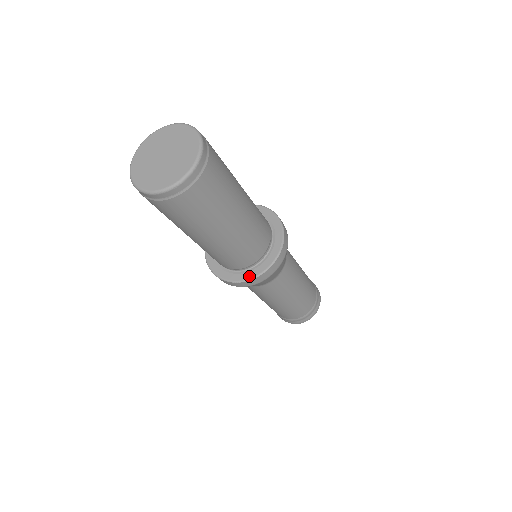
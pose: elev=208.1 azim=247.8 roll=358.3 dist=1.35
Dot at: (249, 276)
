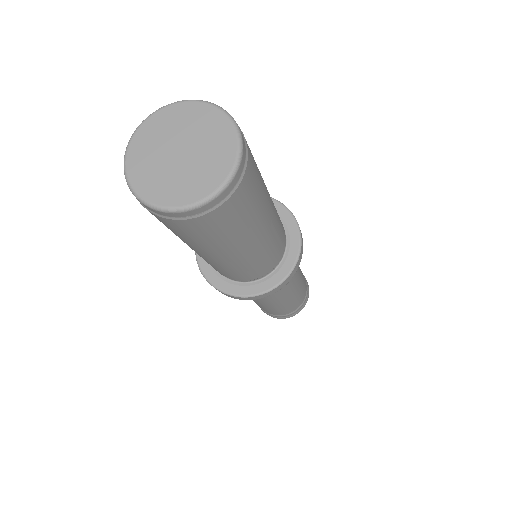
Dot at: (254, 291)
